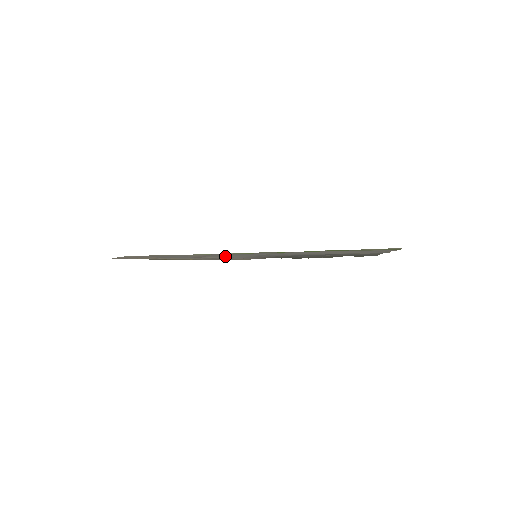
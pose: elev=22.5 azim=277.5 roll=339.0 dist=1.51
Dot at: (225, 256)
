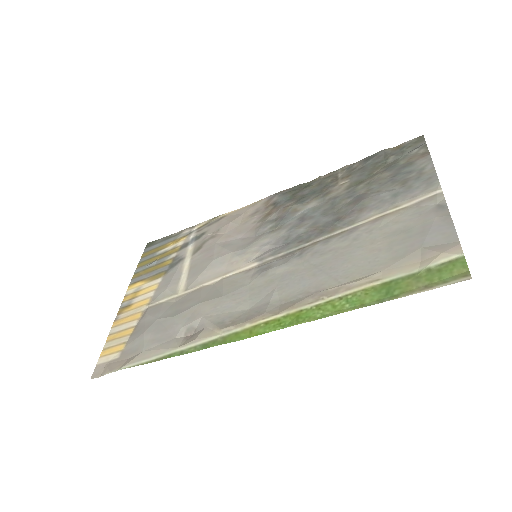
Dot at: (219, 285)
